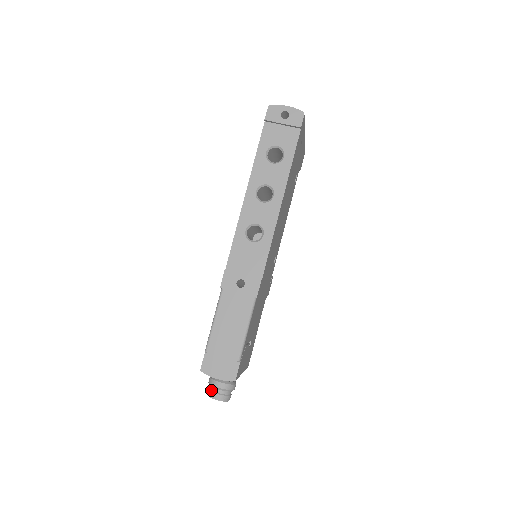
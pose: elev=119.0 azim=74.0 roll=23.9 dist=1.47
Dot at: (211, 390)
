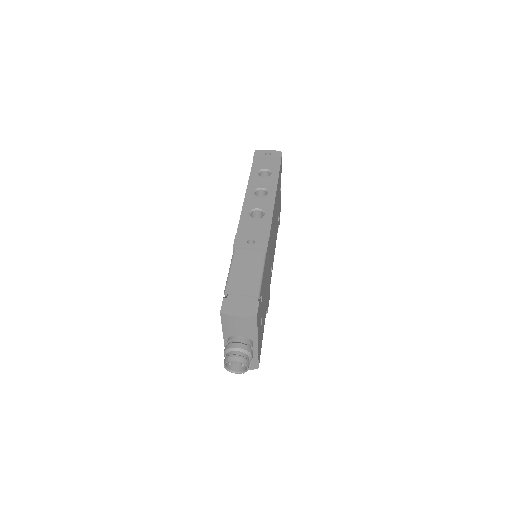
Dot at: (228, 355)
